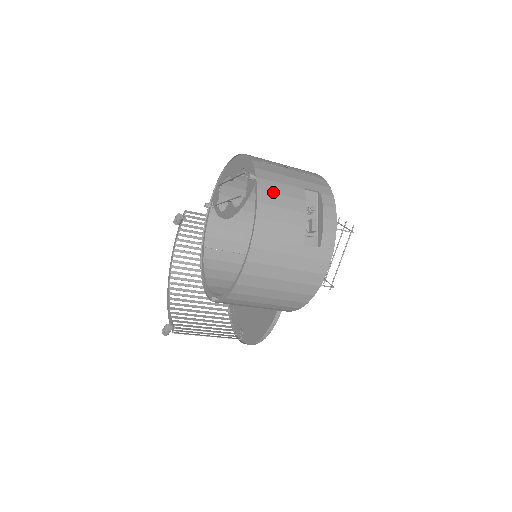
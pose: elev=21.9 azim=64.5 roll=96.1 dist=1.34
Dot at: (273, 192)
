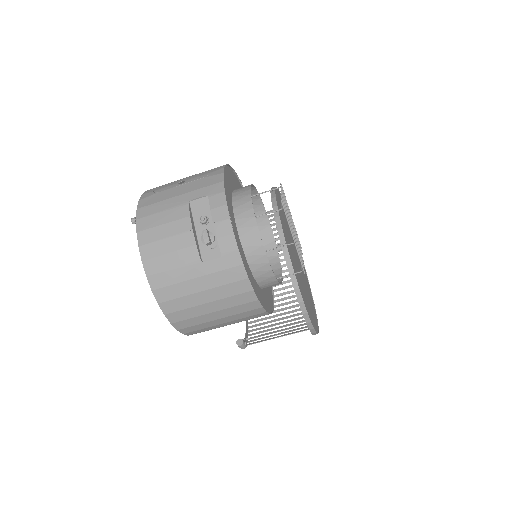
Dot at: (153, 227)
